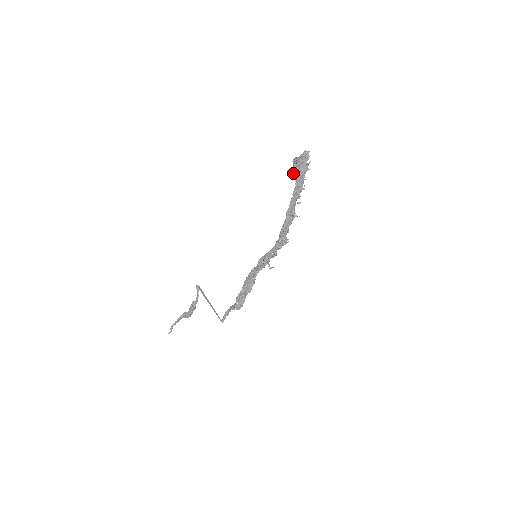
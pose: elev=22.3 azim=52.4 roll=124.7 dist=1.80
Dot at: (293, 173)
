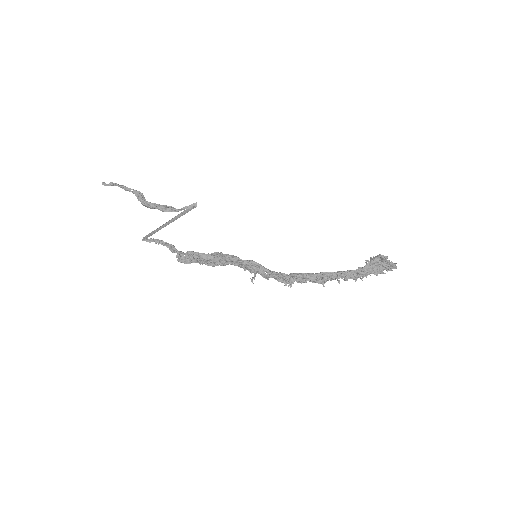
Dot at: occluded
